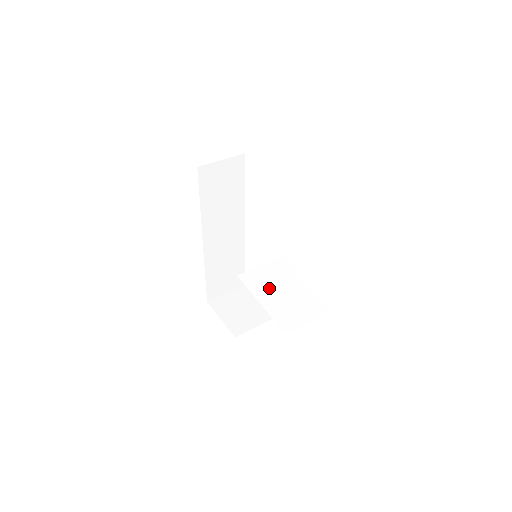
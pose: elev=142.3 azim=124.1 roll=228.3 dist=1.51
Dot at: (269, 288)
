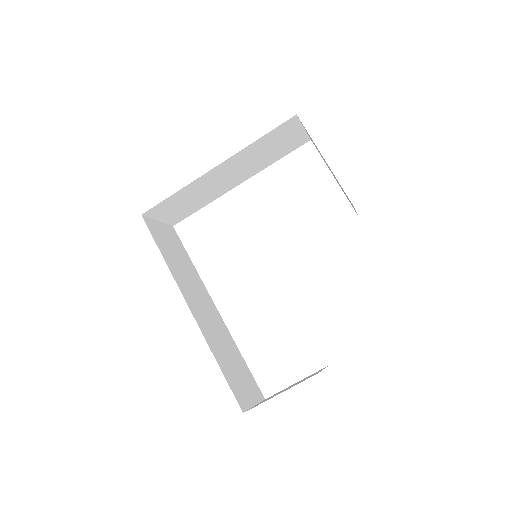
Dot at: occluded
